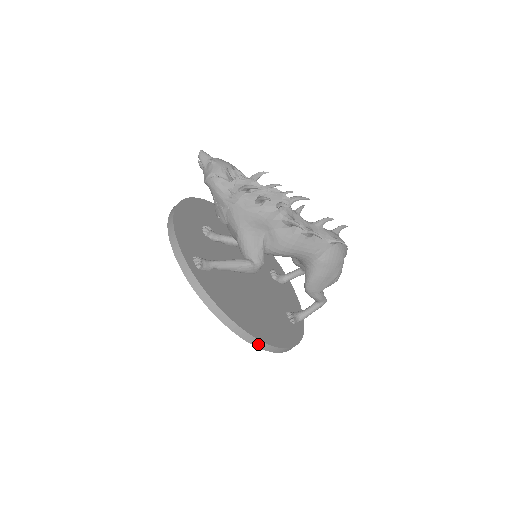
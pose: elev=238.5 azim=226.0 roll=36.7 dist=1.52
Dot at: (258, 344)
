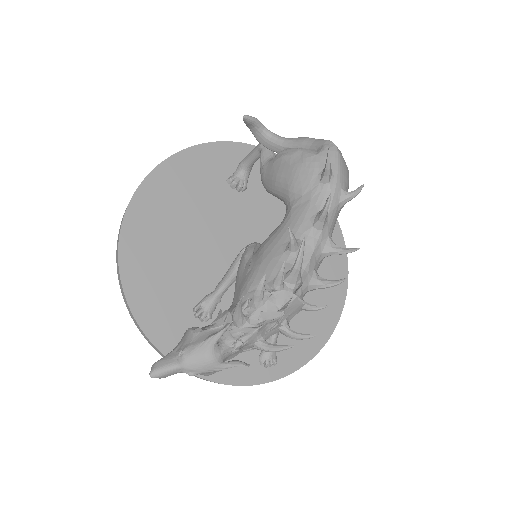
Dot at: (343, 297)
